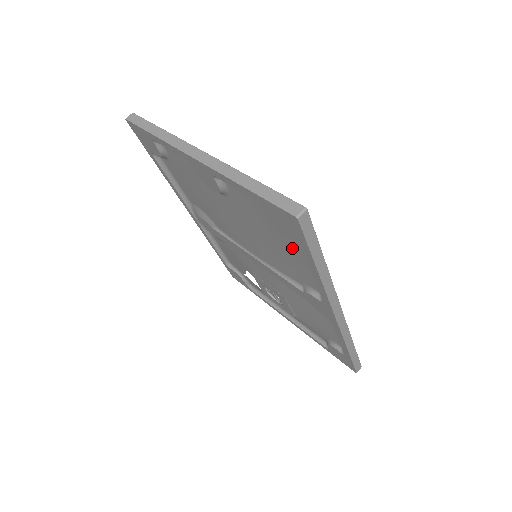
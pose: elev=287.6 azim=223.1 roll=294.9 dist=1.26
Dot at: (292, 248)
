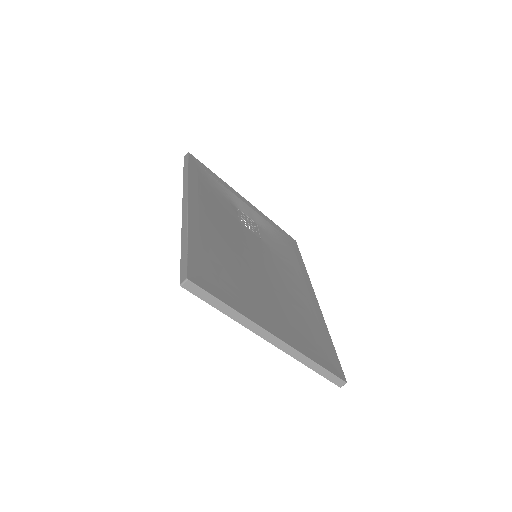
Dot at: occluded
